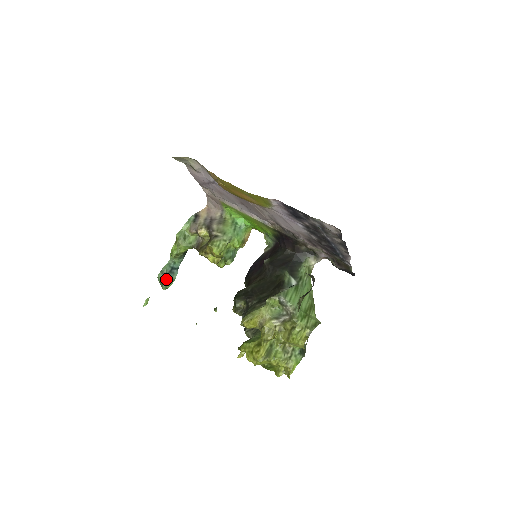
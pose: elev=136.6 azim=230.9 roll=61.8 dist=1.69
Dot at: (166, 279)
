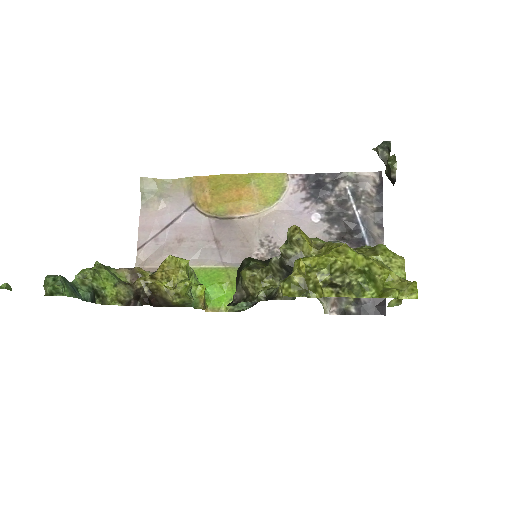
Dot at: (66, 281)
